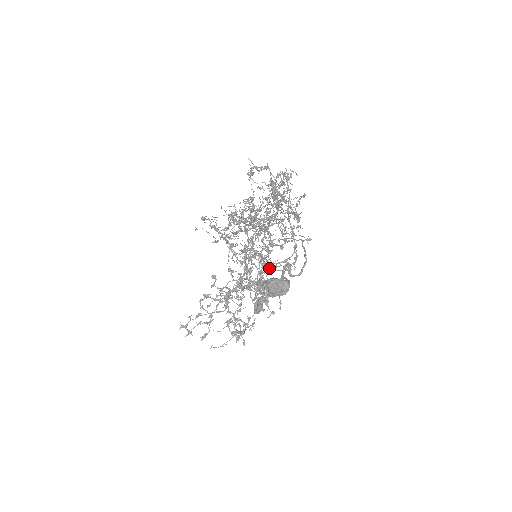
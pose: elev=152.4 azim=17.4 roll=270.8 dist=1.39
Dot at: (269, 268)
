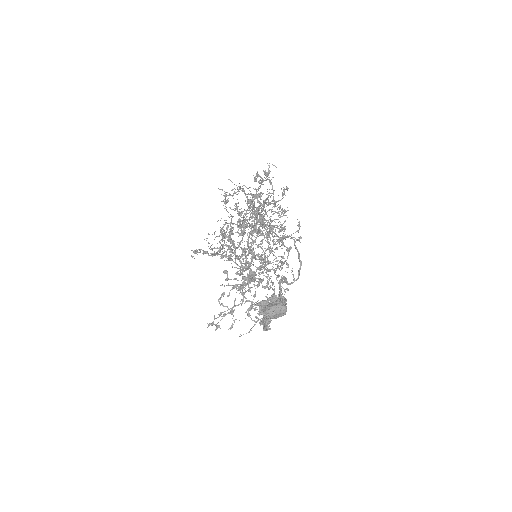
Dot at: (275, 243)
